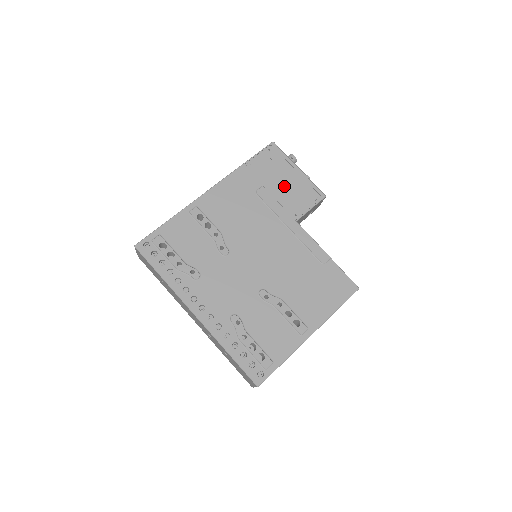
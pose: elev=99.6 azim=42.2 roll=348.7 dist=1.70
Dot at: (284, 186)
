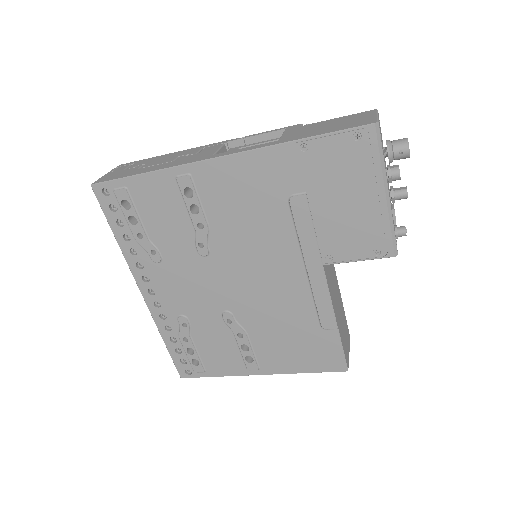
Dot at: (340, 210)
